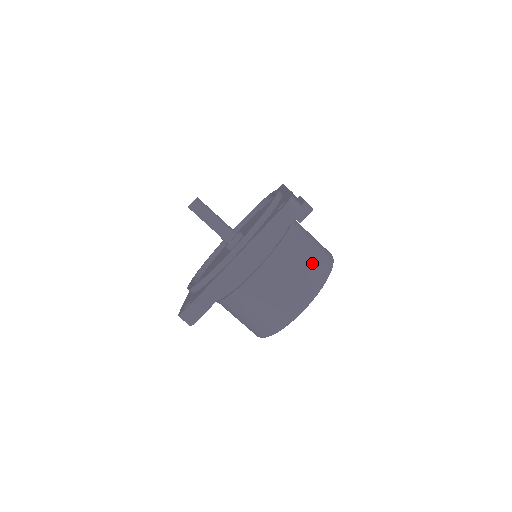
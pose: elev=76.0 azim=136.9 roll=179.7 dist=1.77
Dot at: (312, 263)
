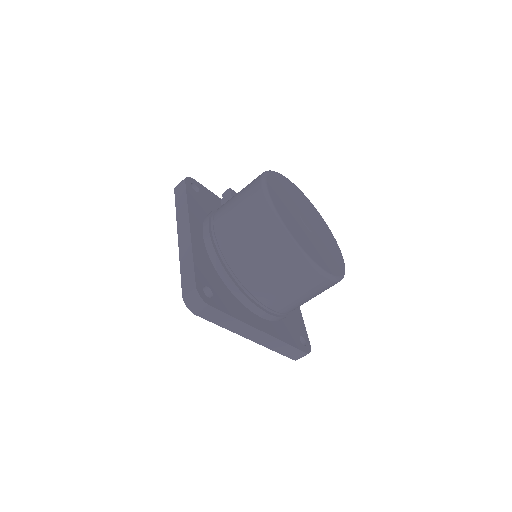
Dot at: occluded
